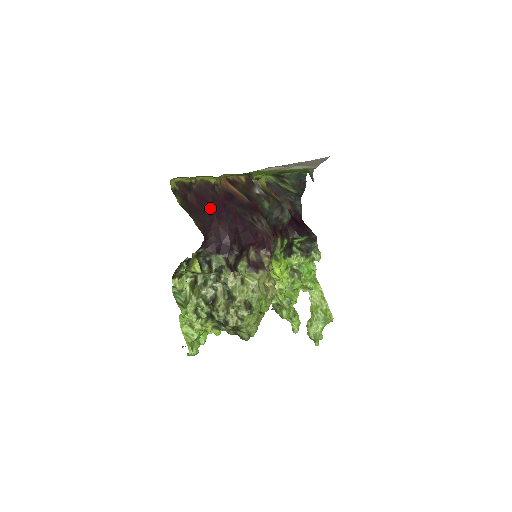
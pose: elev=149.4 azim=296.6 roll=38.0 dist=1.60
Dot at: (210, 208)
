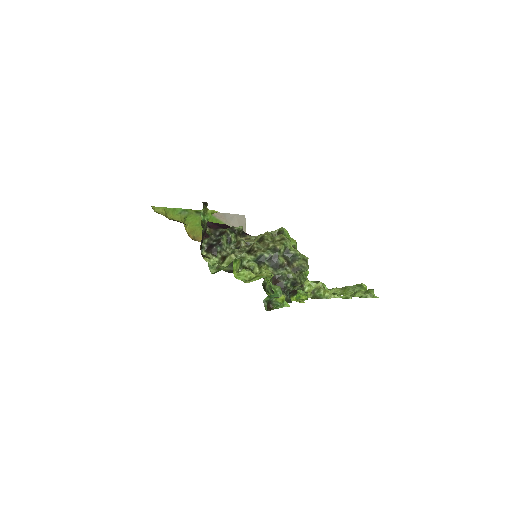
Dot at: occluded
